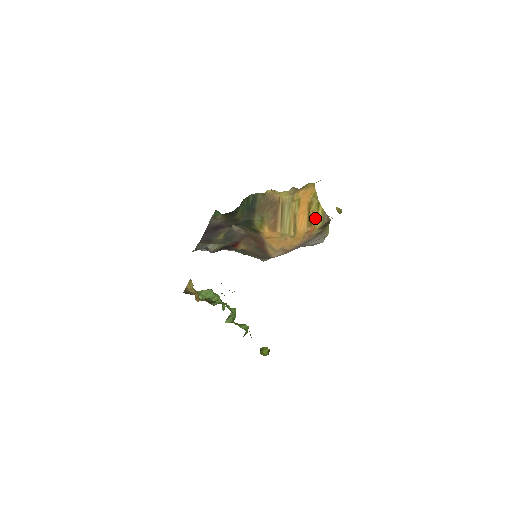
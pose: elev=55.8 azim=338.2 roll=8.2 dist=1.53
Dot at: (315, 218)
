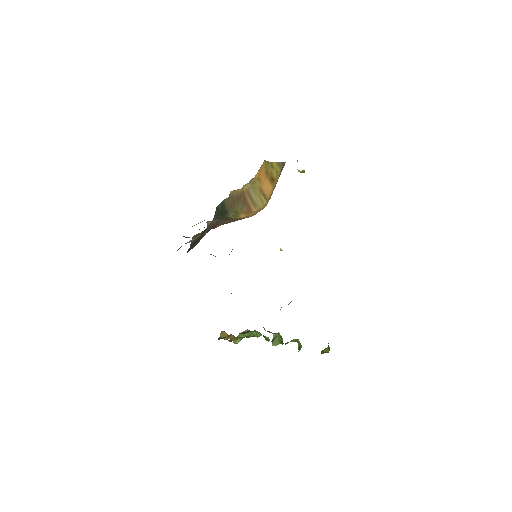
Dot at: (274, 174)
